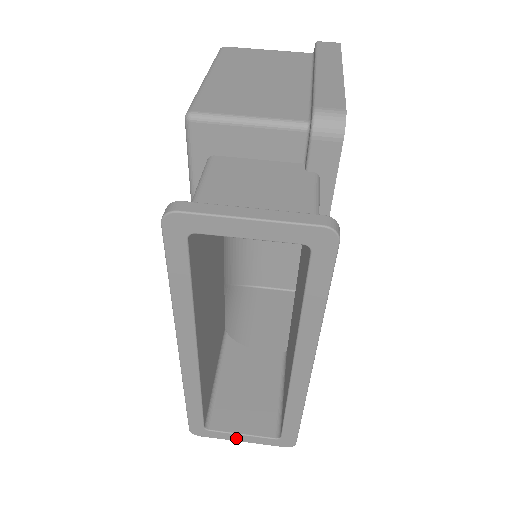
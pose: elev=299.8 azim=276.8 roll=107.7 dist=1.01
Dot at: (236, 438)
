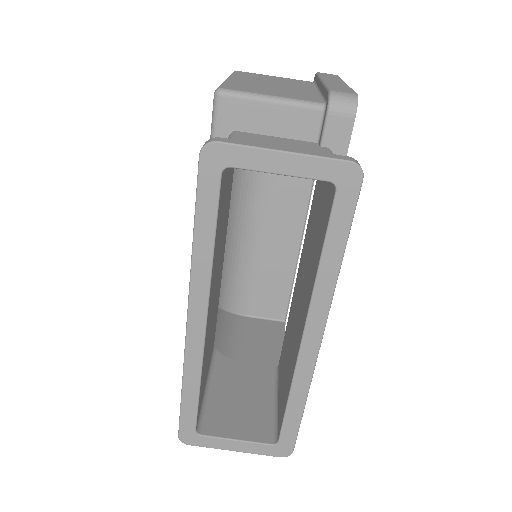
Dot at: (229, 446)
